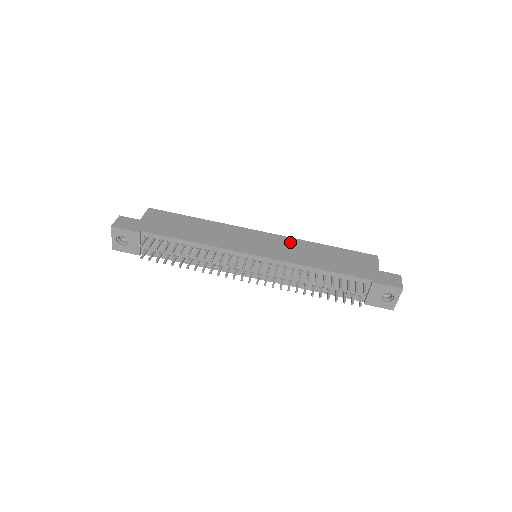
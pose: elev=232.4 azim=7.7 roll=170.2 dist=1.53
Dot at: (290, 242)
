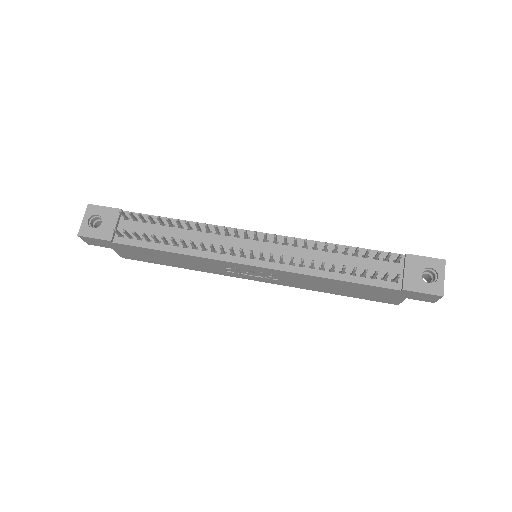
Dot at: occluded
